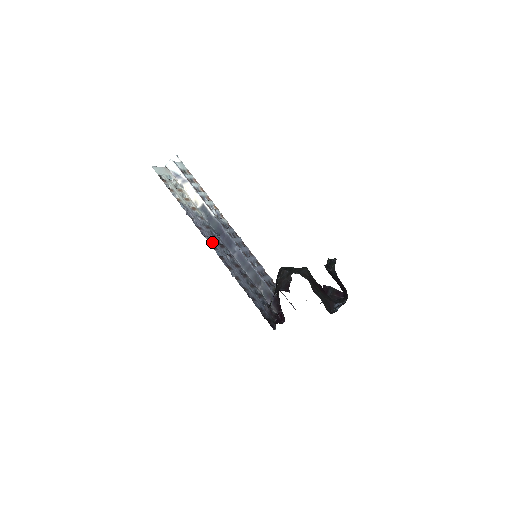
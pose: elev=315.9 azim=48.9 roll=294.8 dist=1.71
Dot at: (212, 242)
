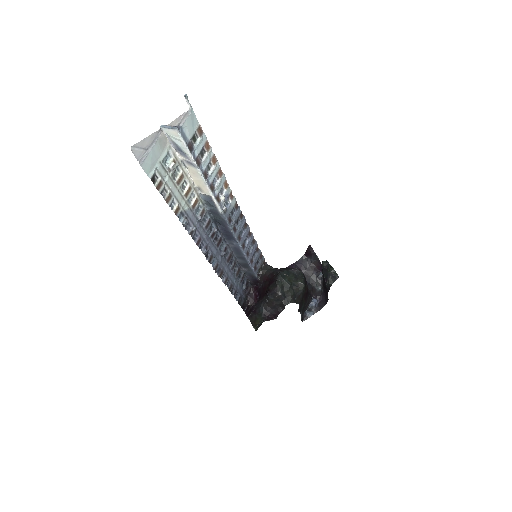
Dot at: (209, 249)
